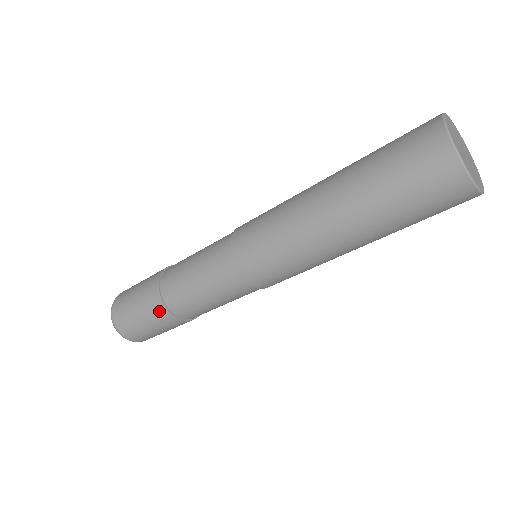
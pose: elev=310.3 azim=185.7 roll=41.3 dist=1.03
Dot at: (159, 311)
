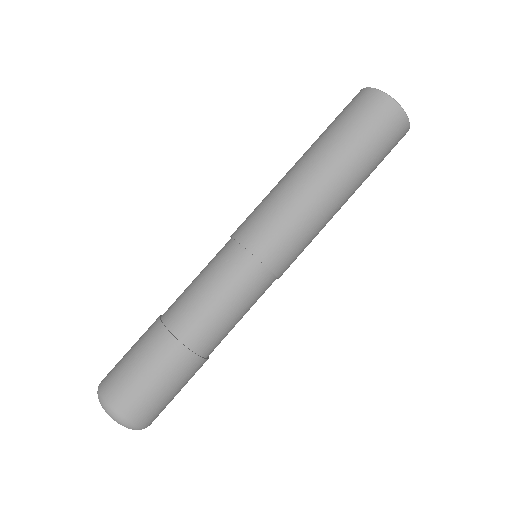
Dot at: (162, 342)
